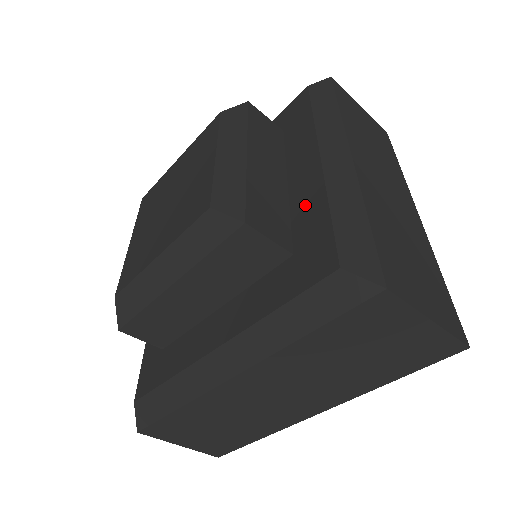
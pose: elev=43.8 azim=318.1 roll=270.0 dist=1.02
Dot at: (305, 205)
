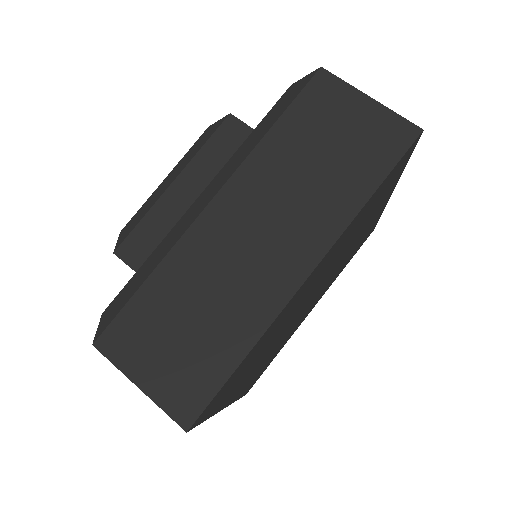
Dot at: occluded
